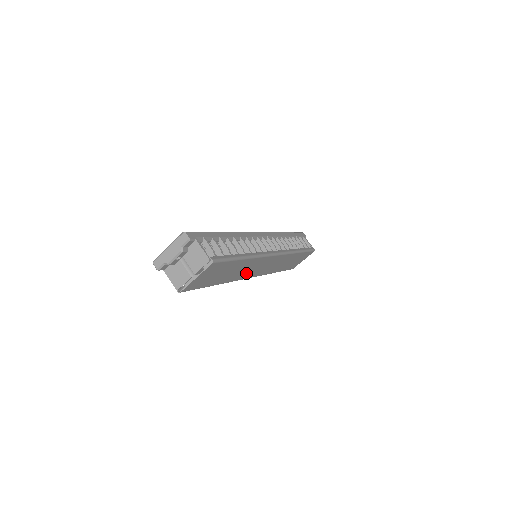
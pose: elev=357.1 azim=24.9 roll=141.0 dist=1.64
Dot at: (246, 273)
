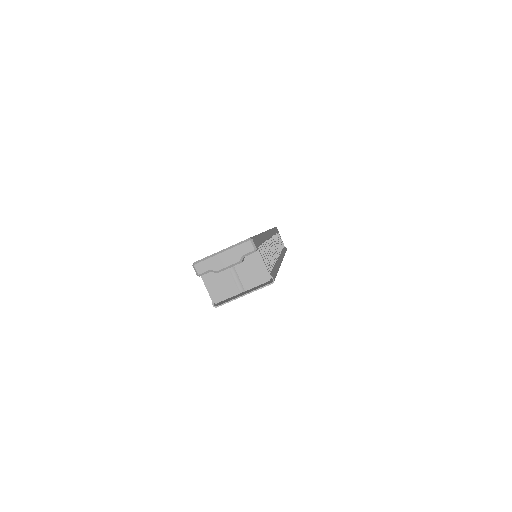
Dot at: occluded
